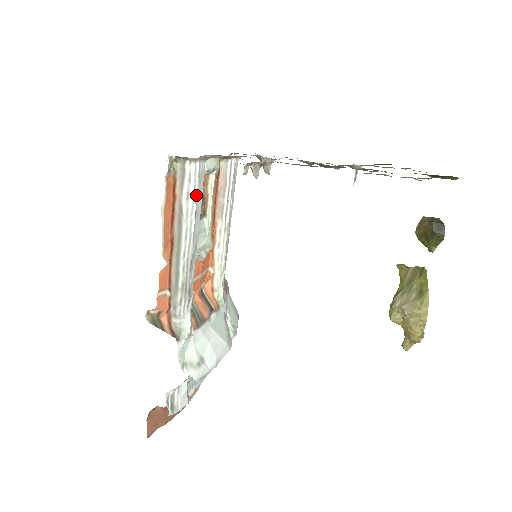
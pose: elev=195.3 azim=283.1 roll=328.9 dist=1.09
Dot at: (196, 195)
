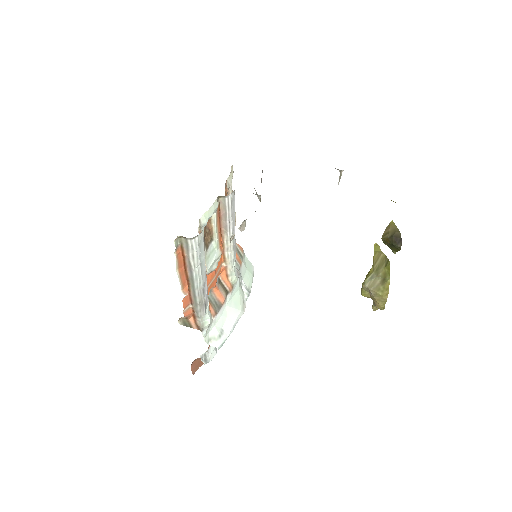
Dot at: (199, 255)
